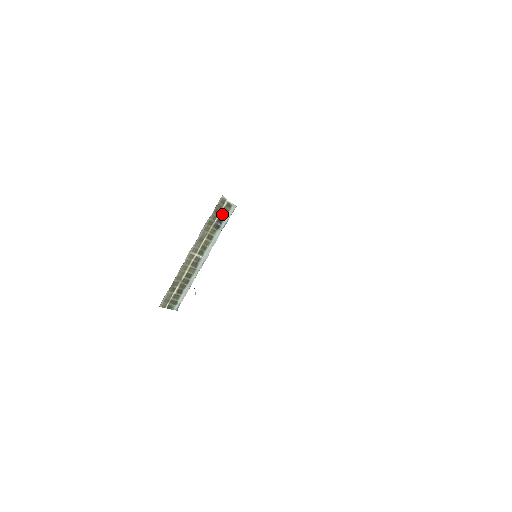
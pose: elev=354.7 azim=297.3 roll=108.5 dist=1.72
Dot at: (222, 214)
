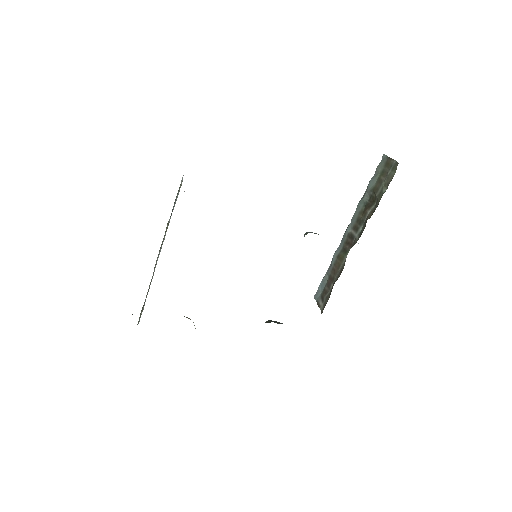
Dot at: occluded
